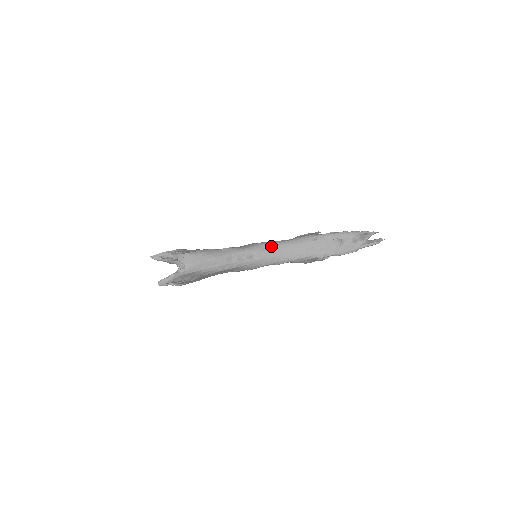
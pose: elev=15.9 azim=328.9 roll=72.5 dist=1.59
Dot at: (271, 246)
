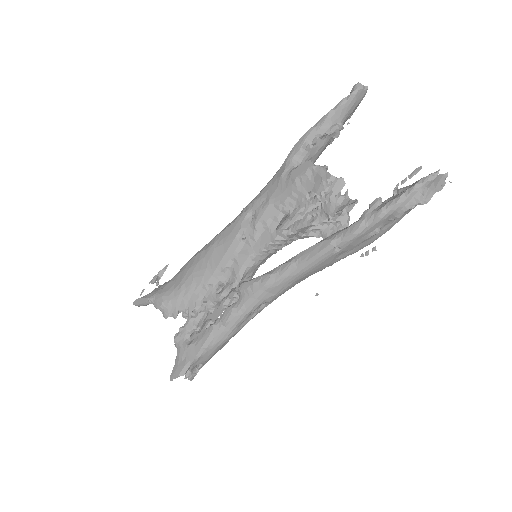
Dot at: (280, 286)
